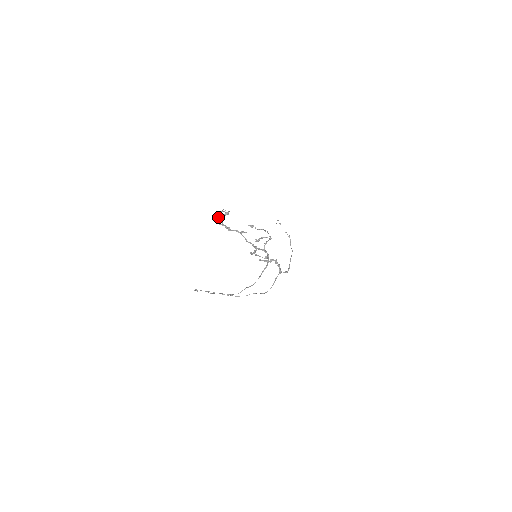
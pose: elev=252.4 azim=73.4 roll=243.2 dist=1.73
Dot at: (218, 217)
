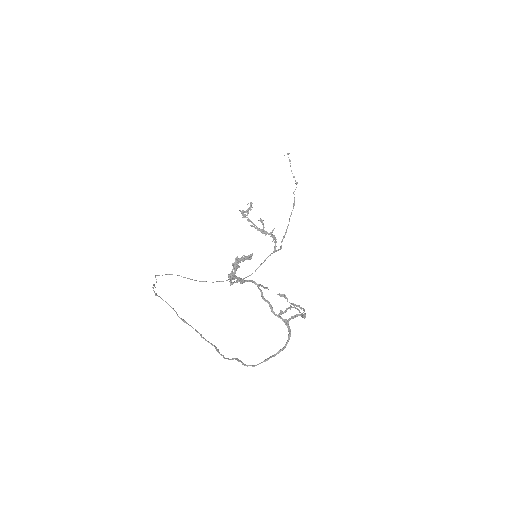
Dot at: (232, 273)
